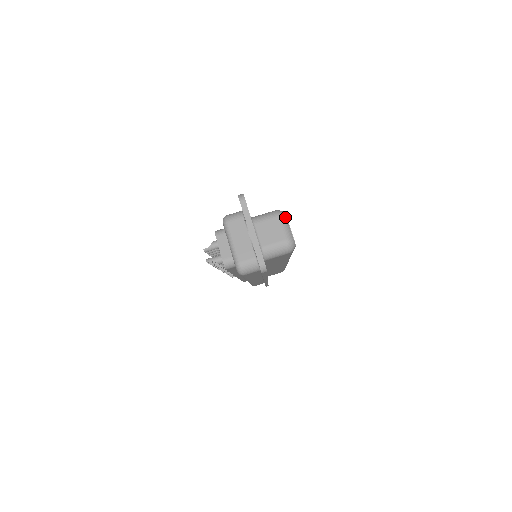
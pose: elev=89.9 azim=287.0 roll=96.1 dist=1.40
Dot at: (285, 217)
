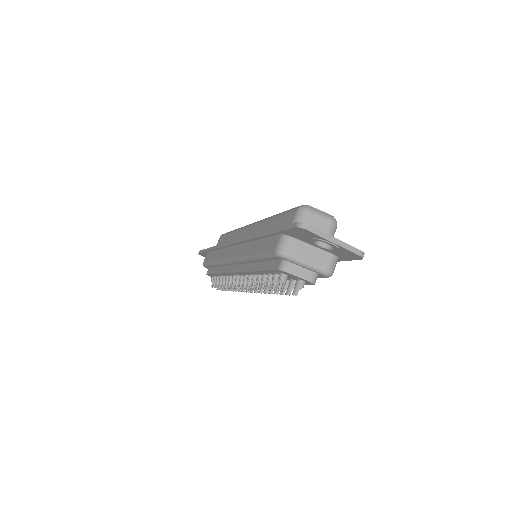
Dot at: (311, 207)
